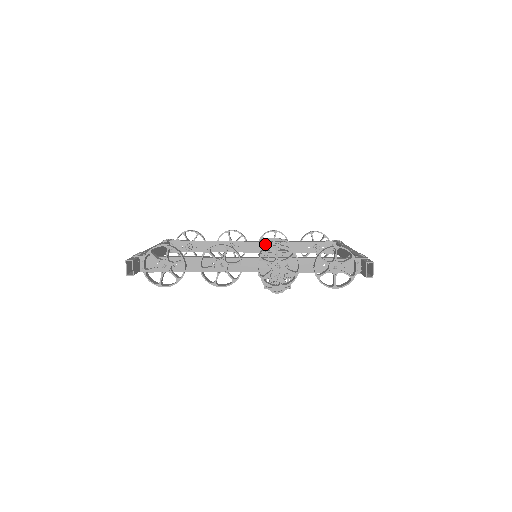
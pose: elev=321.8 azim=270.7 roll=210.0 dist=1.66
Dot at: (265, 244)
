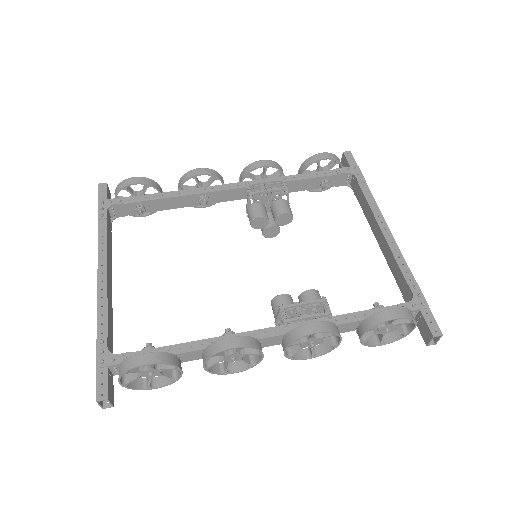
Dot at: (253, 190)
